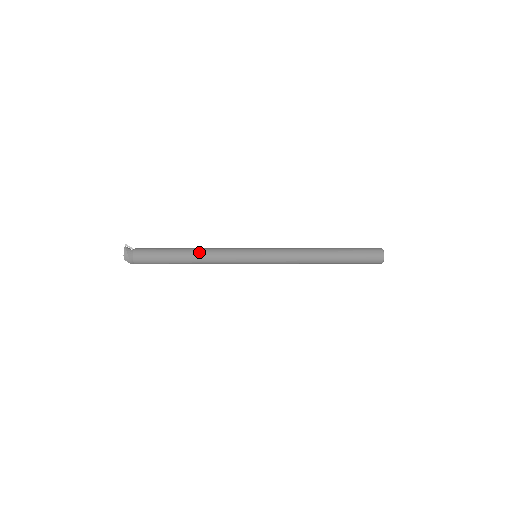
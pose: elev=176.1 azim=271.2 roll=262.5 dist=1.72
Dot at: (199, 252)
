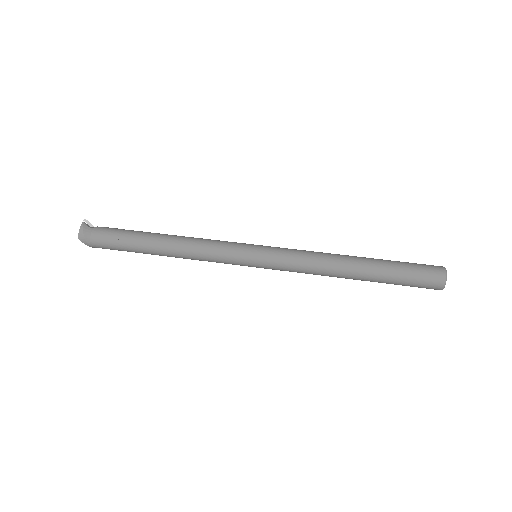
Dot at: (177, 241)
